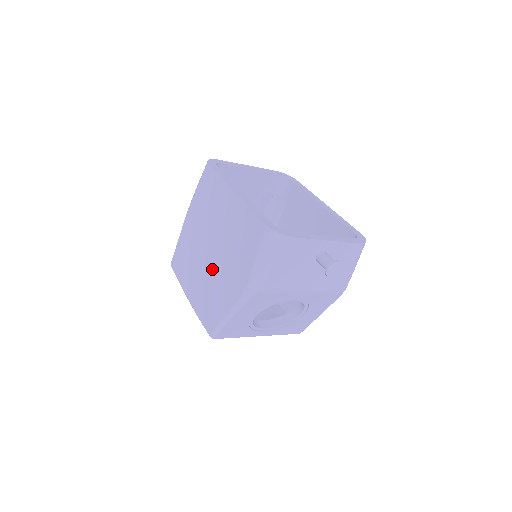
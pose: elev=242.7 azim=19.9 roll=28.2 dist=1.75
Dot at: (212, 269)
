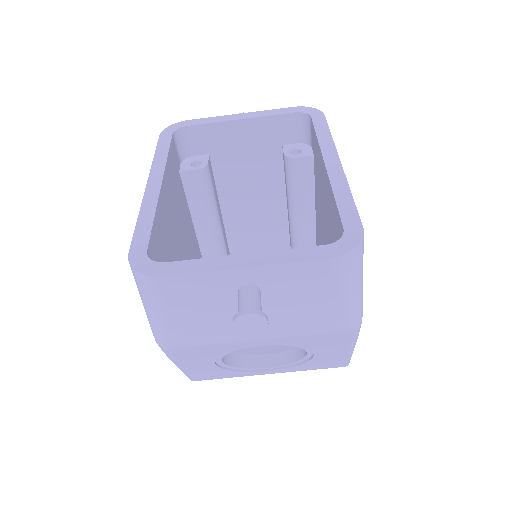
Dot at: occluded
